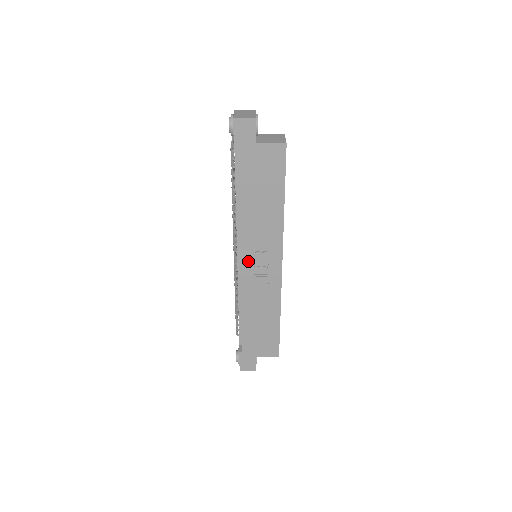
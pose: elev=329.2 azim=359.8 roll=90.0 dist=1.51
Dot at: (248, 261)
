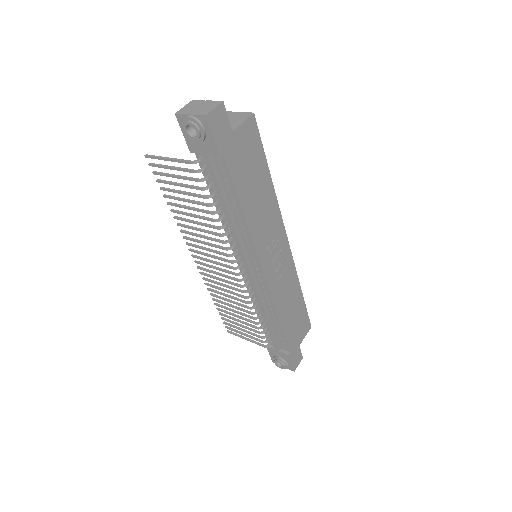
Dot at: (267, 263)
